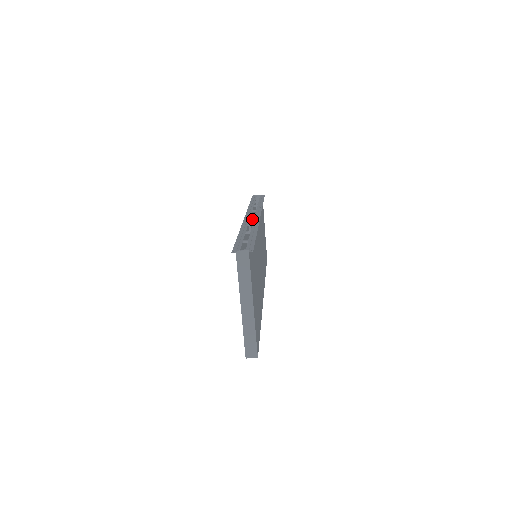
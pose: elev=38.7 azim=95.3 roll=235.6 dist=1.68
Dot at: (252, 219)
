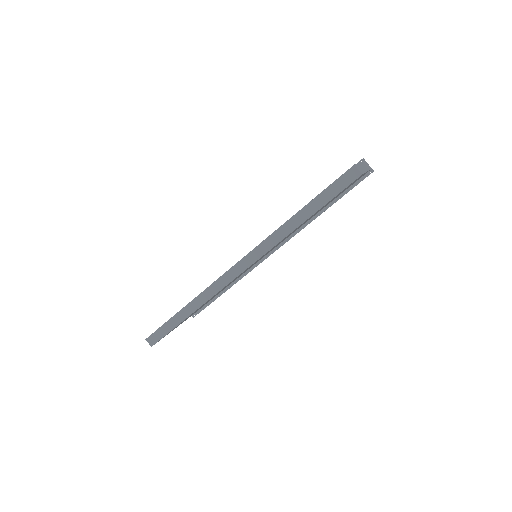
Dot at: occluded
